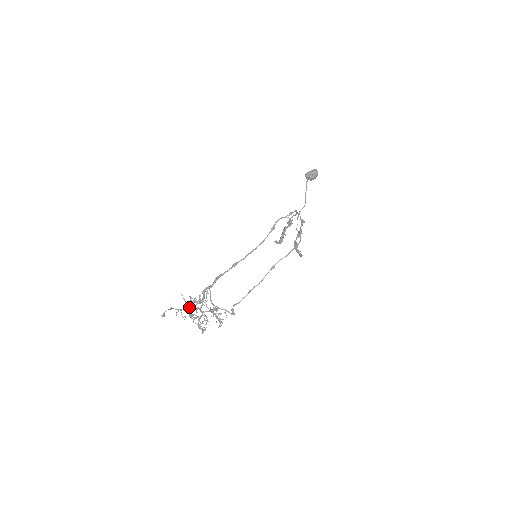
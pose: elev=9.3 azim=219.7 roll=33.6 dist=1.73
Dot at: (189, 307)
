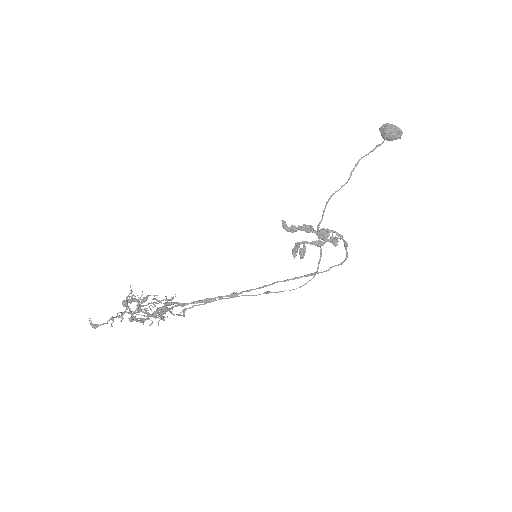
Dot at: (137, 314)
